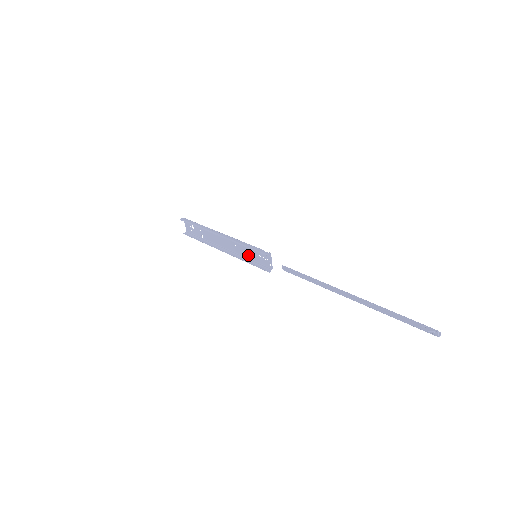
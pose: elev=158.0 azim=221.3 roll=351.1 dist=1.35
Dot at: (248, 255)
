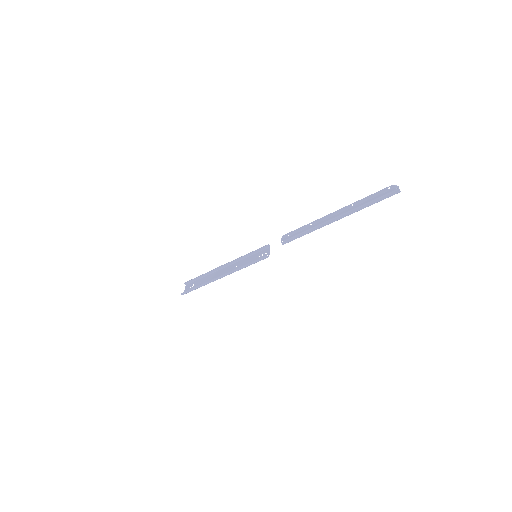
Dot at: occluded
